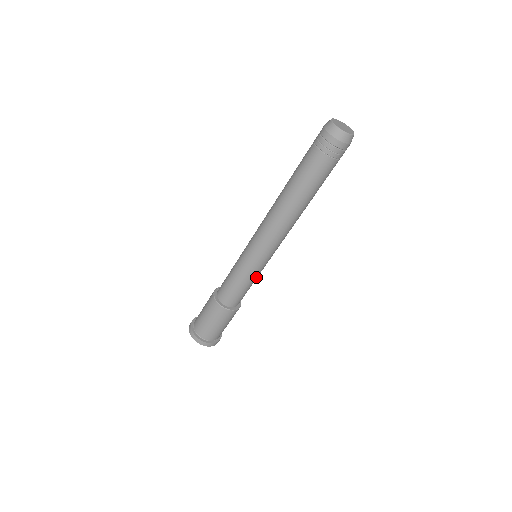
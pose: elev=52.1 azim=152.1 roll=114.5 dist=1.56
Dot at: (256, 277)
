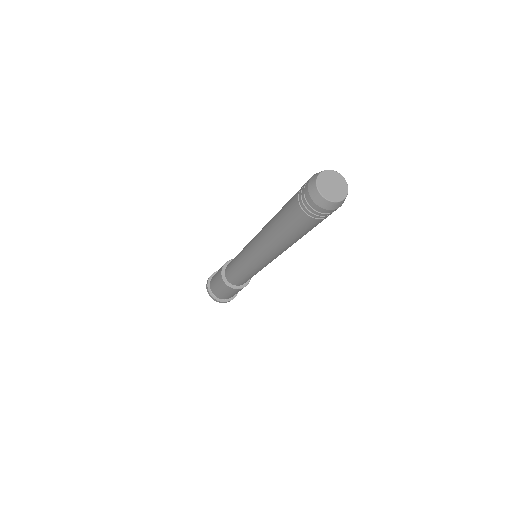
Dot at: occluded
